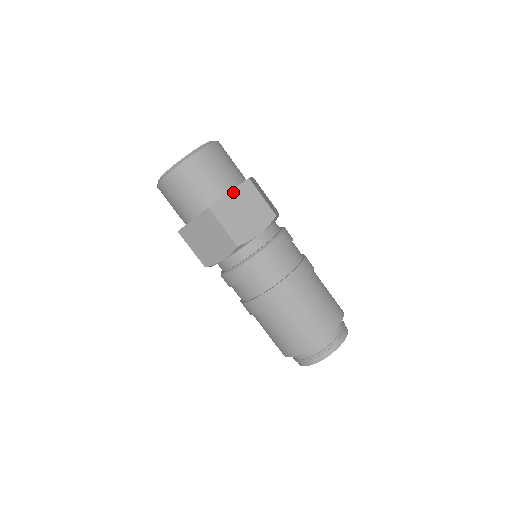
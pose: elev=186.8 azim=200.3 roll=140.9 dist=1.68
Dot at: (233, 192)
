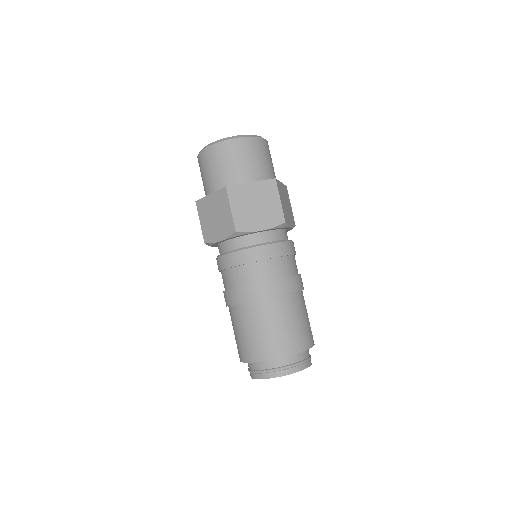
Dot at: (282, 185)
